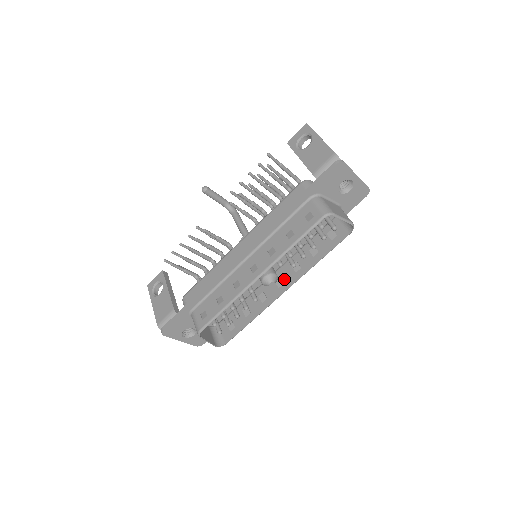
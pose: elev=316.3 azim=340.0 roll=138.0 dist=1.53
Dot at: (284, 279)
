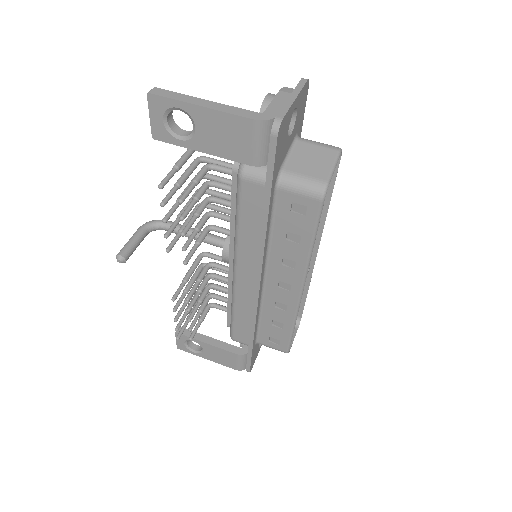
Dot at: occluded
